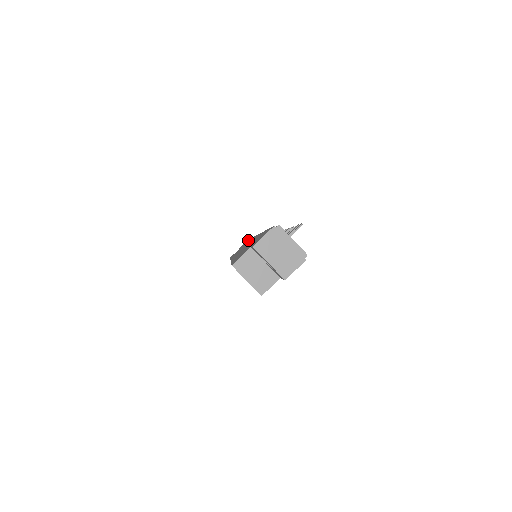
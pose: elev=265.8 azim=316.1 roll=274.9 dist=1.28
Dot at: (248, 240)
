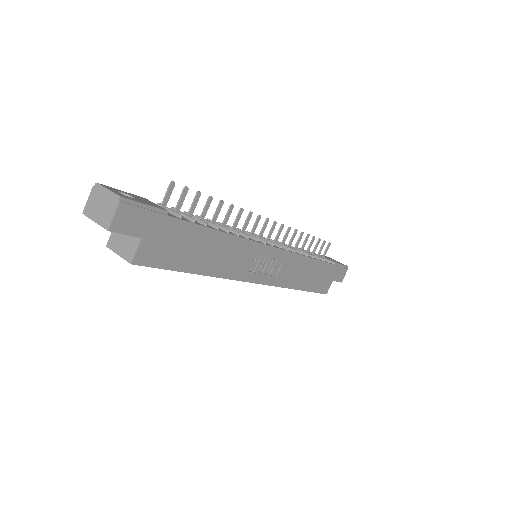
Dot at: occluded
